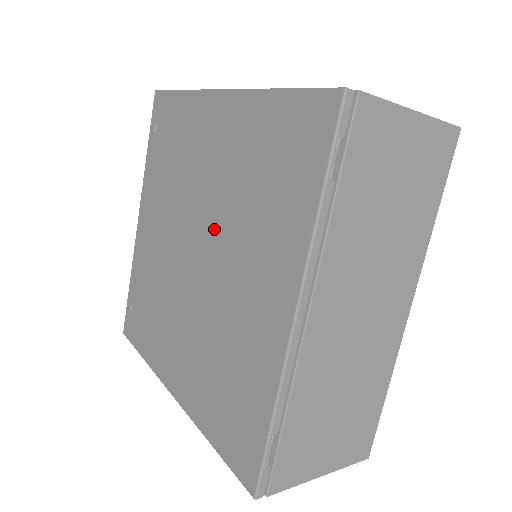
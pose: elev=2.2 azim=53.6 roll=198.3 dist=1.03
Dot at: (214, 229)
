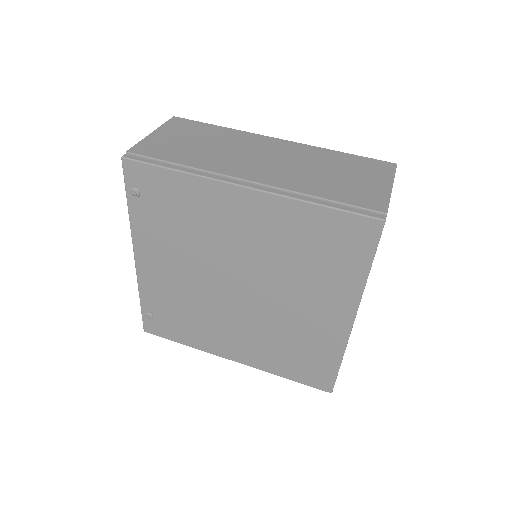
Dot at: (260, 276)
